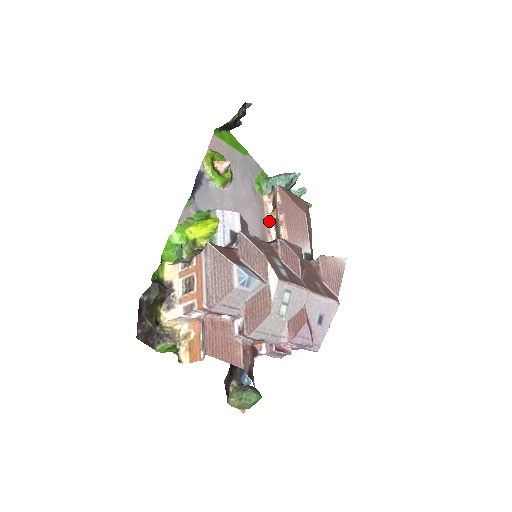
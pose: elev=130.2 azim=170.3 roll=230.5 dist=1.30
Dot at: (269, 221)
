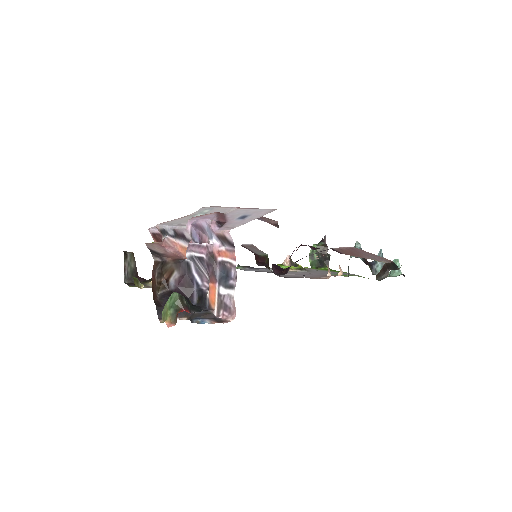
Dot at: (329, 276)
